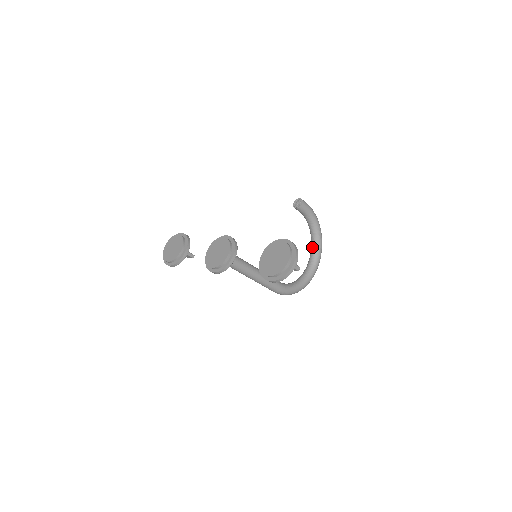
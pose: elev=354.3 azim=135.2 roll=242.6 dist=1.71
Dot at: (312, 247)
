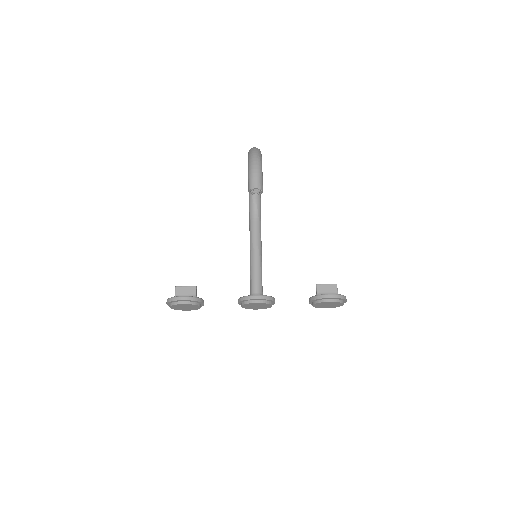
Dot at: occluded
